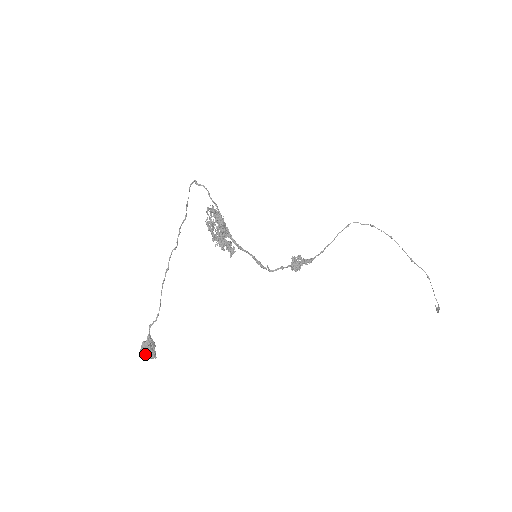
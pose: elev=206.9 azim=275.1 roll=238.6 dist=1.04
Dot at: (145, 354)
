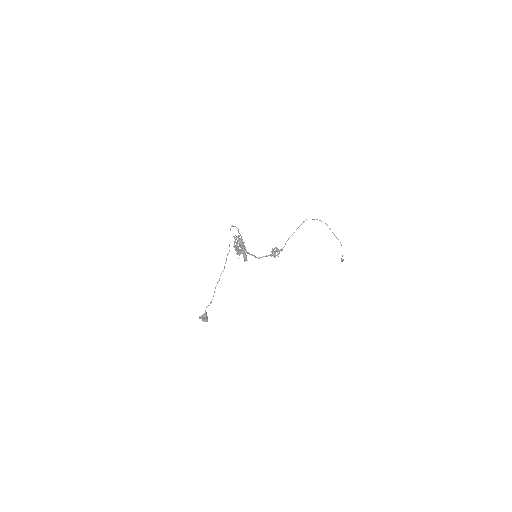
Dot at: (203, 320)
